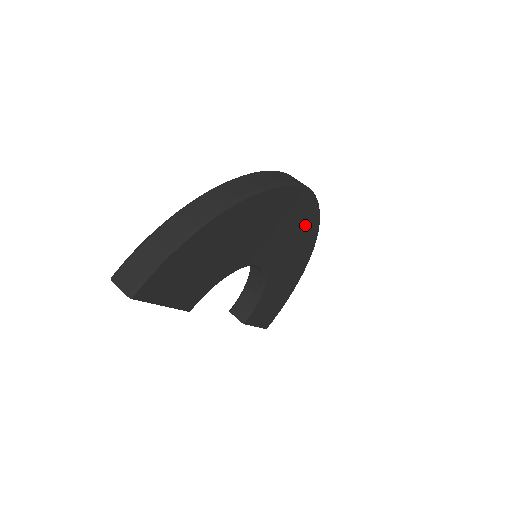
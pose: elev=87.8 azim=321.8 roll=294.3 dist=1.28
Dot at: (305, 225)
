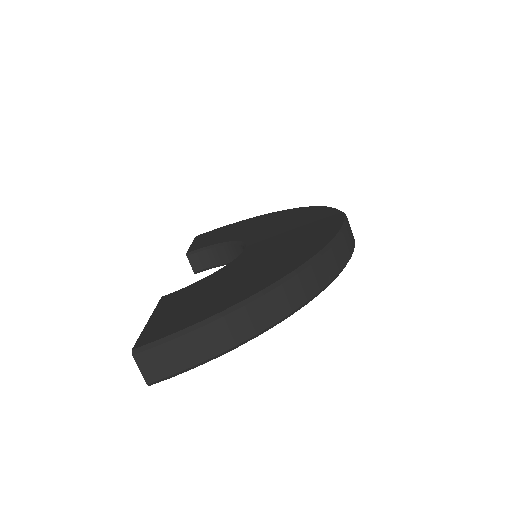
Dot at: occluded
